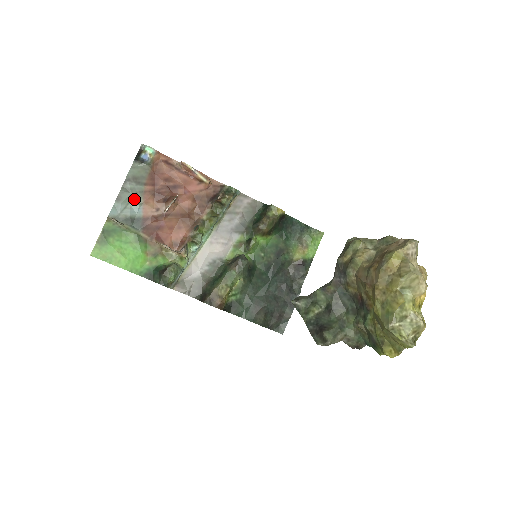
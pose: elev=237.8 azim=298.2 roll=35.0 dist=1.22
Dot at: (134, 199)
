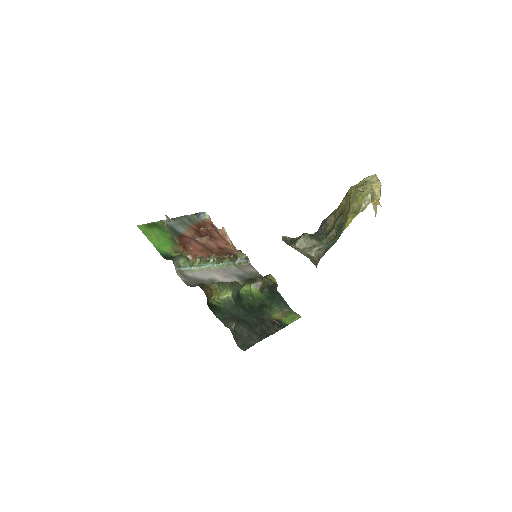
Dot at: (183, 225)
